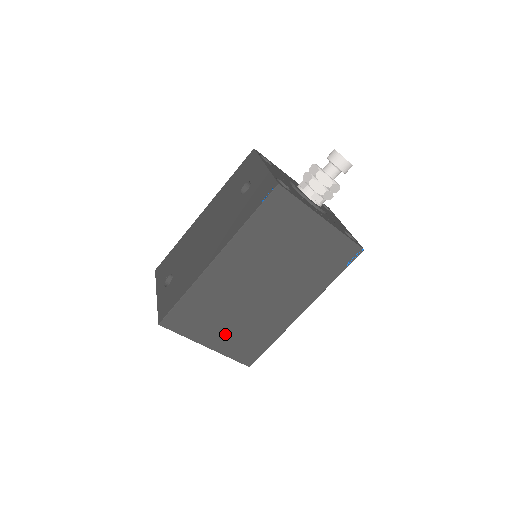
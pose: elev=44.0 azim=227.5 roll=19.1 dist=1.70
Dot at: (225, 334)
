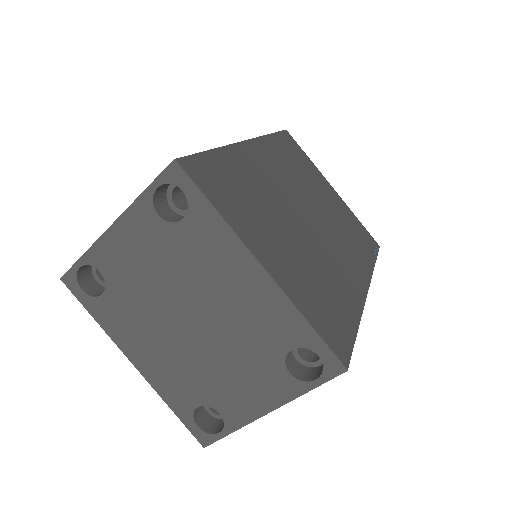
Dot at: (285, 259)
